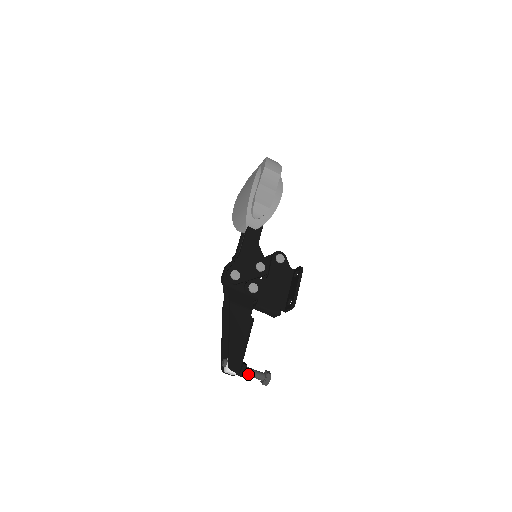
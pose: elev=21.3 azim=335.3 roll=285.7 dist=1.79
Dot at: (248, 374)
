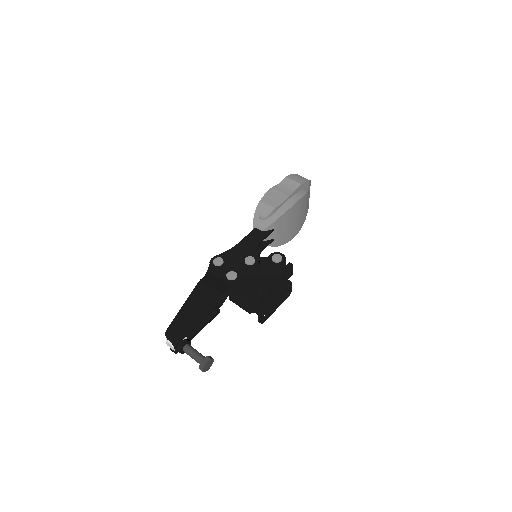
Dot at: (187, 352)
